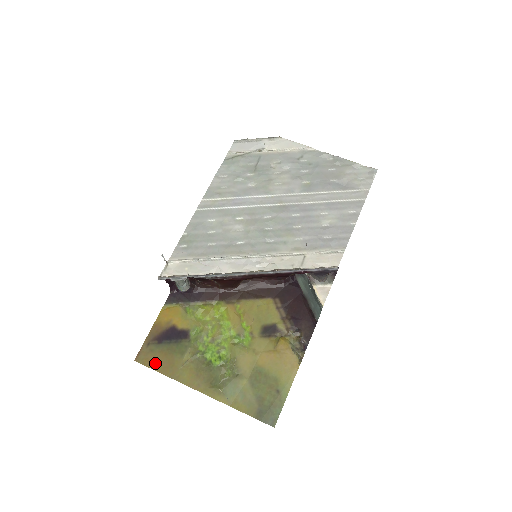
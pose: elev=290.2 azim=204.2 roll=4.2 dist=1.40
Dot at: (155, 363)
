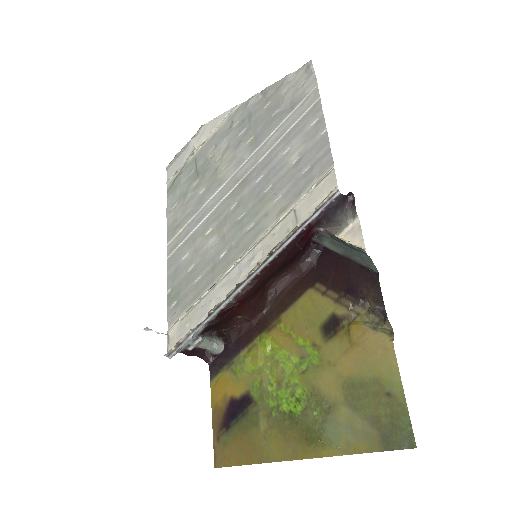
Dot at: (236, 456)
